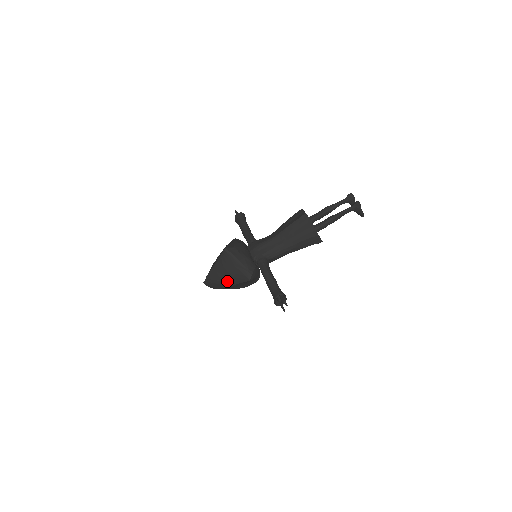
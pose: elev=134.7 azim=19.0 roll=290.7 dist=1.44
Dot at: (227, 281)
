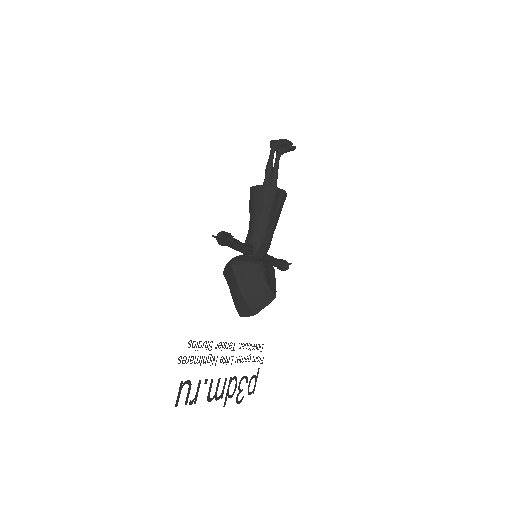
Dot at: (235, 289)
